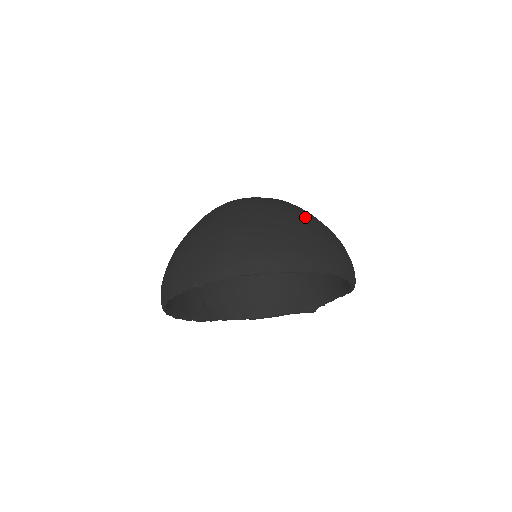
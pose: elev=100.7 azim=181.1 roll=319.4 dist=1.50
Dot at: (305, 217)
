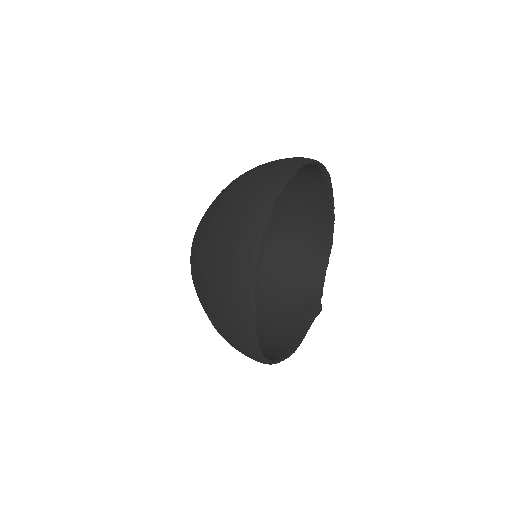
Dot at: occluded
